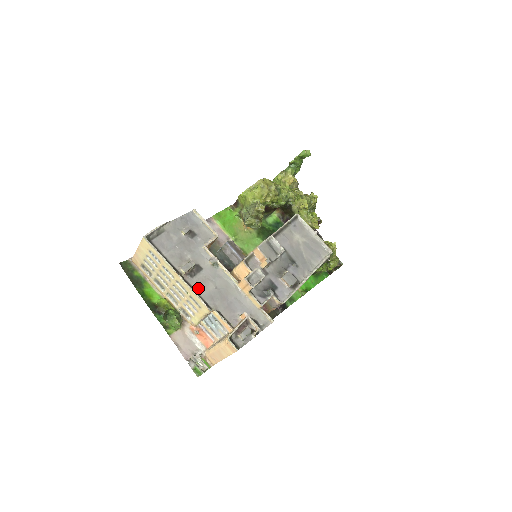
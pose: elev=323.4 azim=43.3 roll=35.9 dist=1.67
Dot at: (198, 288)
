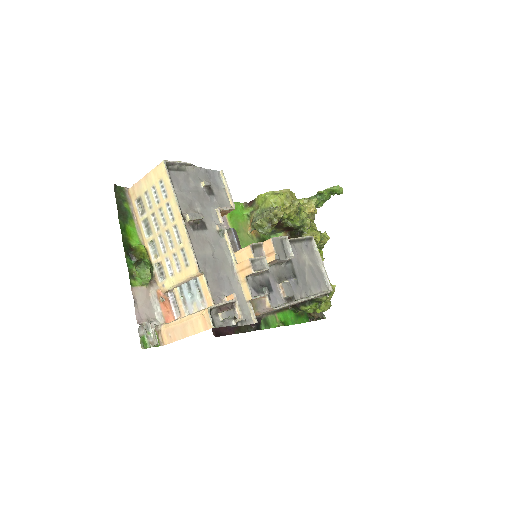
Dot at: (195, 244)
